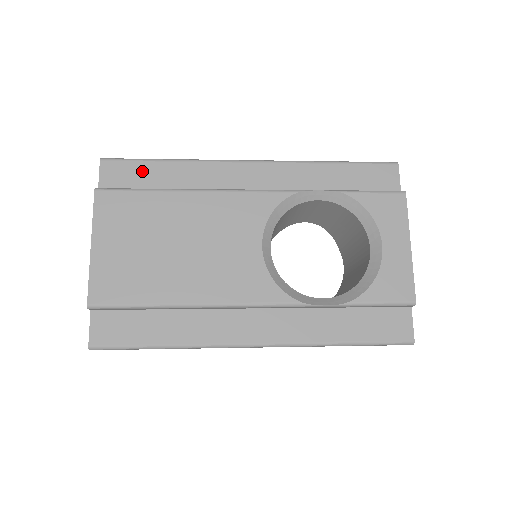
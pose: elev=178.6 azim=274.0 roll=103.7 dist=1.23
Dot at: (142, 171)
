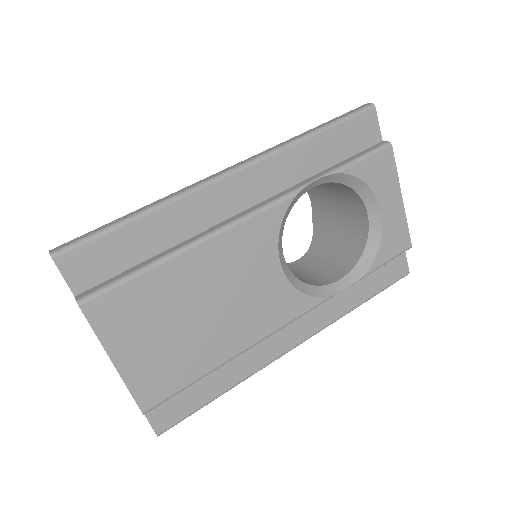
Dot at: (114, 246)
